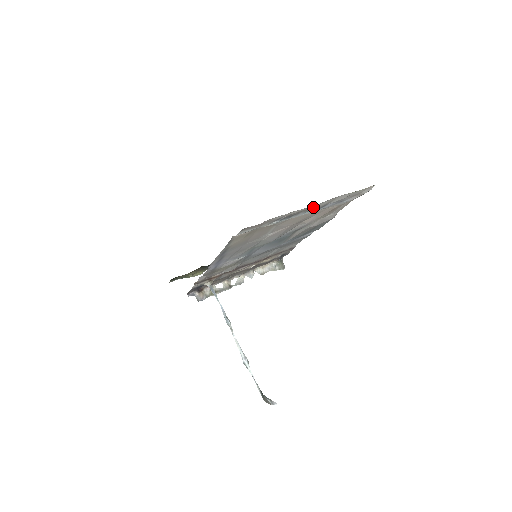
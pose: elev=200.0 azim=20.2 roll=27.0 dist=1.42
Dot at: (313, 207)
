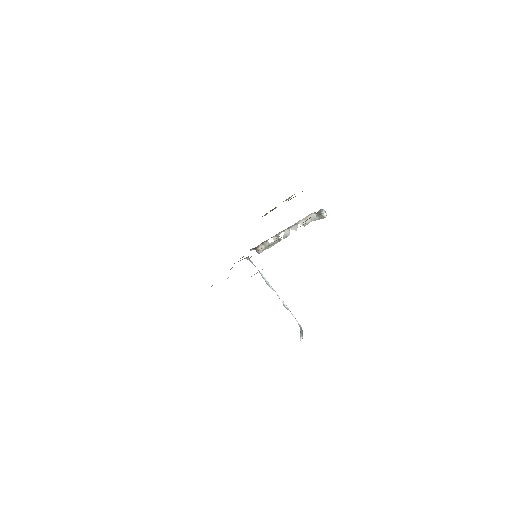
Dot at: occluded
